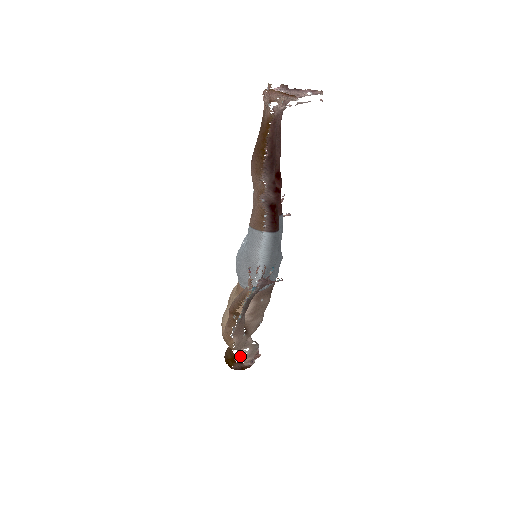
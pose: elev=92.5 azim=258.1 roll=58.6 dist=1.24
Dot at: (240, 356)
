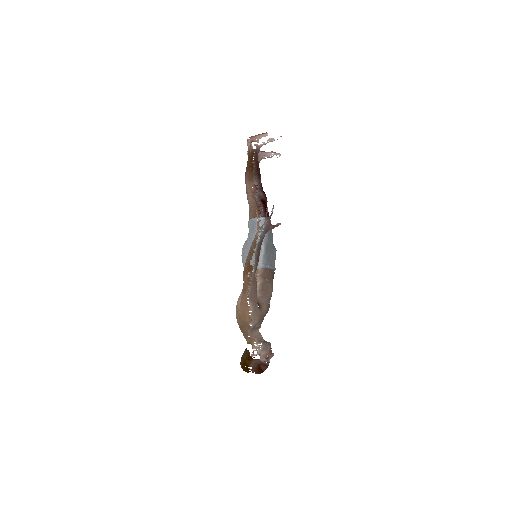
Dot at: (256, 350)
